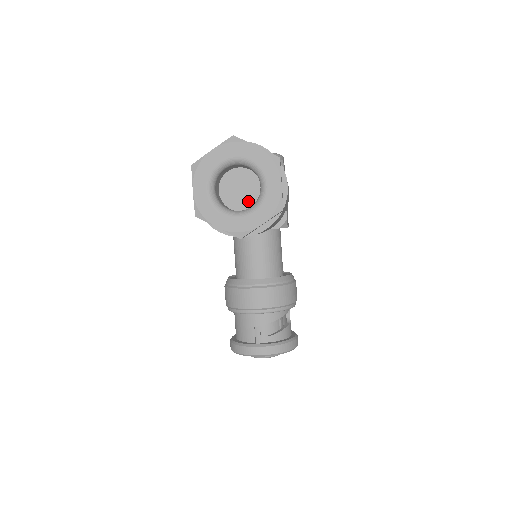
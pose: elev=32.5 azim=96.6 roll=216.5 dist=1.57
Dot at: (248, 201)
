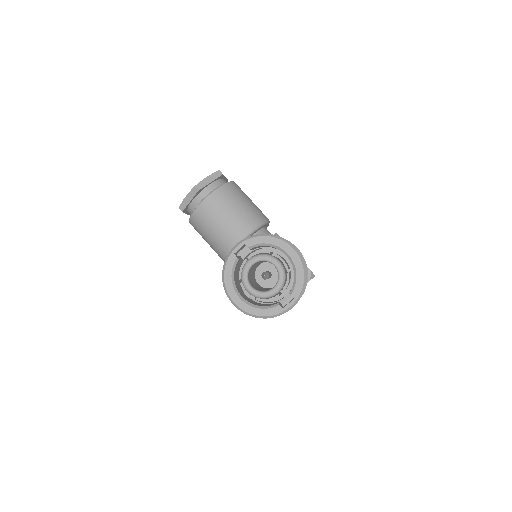
Dot at: occluded
